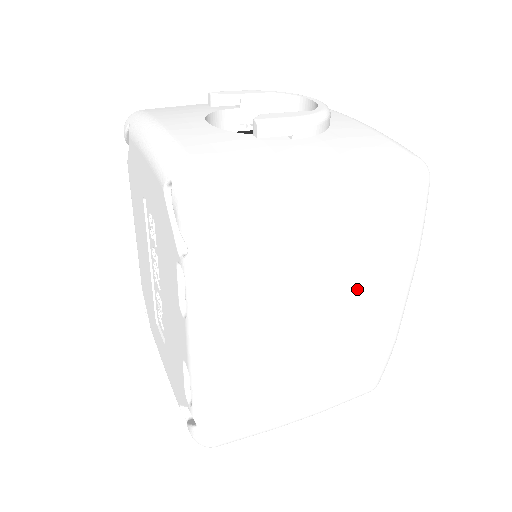
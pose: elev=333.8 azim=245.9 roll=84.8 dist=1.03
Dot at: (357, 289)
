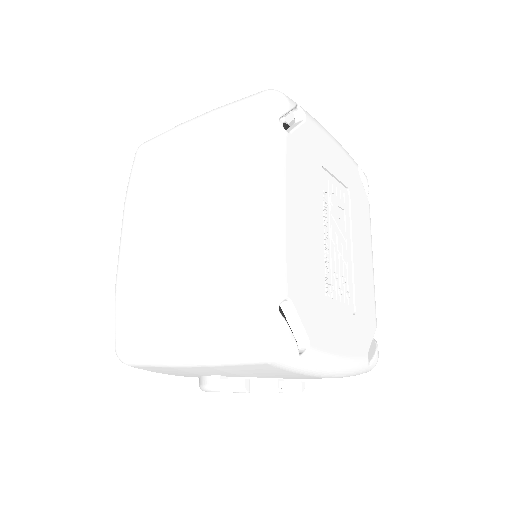
Dot at: (206, 184)
